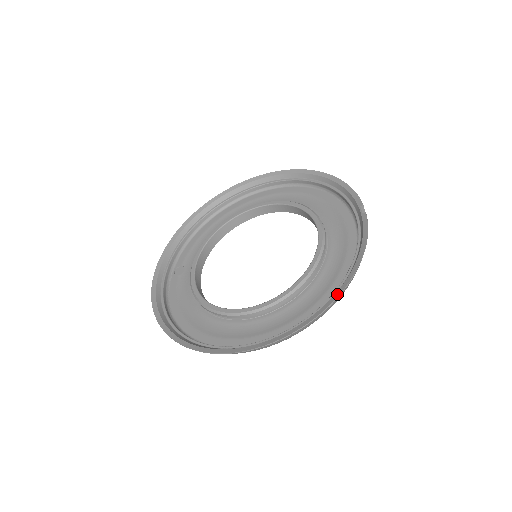
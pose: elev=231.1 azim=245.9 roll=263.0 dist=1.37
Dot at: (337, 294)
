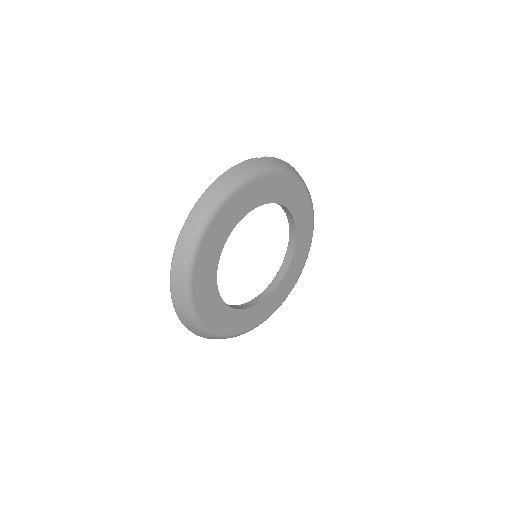
Dot at: (196, 206)
